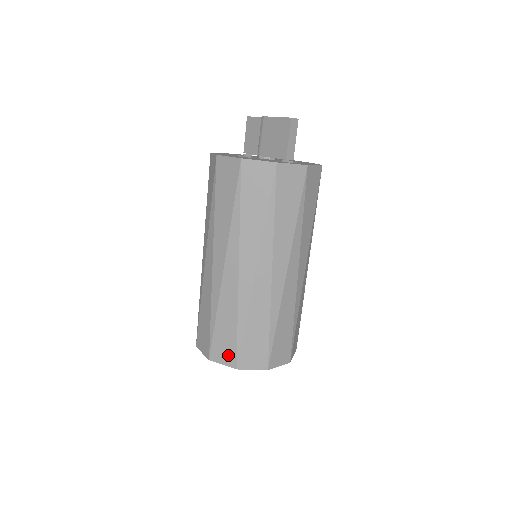
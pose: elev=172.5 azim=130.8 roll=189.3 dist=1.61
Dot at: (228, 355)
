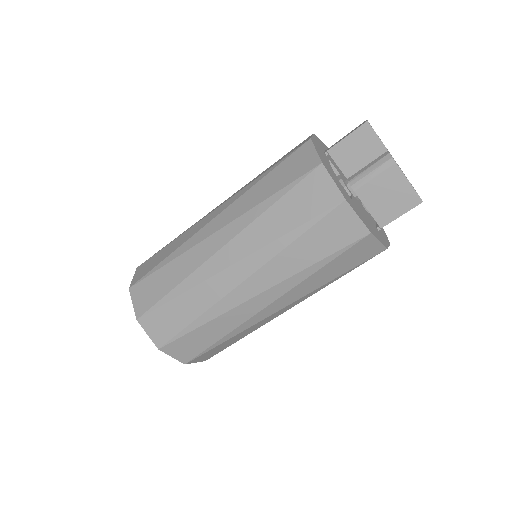
Dot at: (186, 354)
